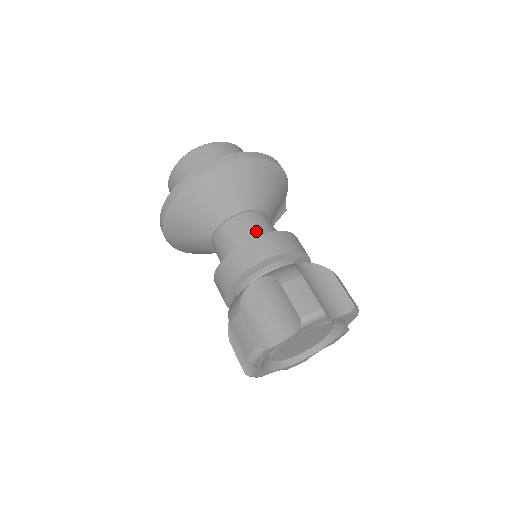
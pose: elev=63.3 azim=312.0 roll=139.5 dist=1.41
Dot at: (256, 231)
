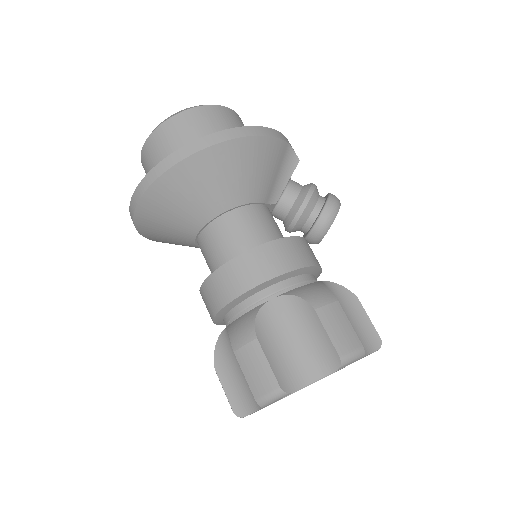
Dot at: (227, 248)
